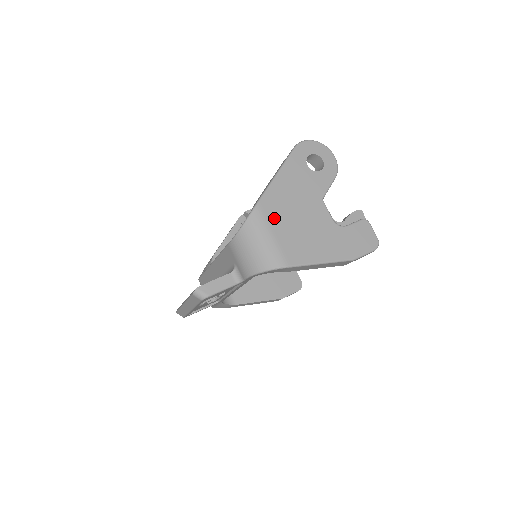
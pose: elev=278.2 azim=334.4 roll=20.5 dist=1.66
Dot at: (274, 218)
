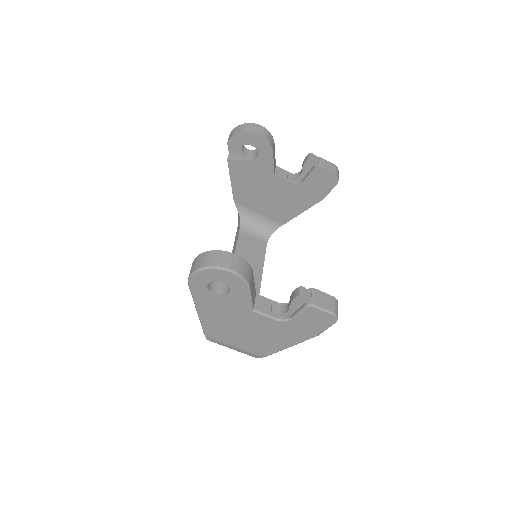
Dot at: (226, 338)
